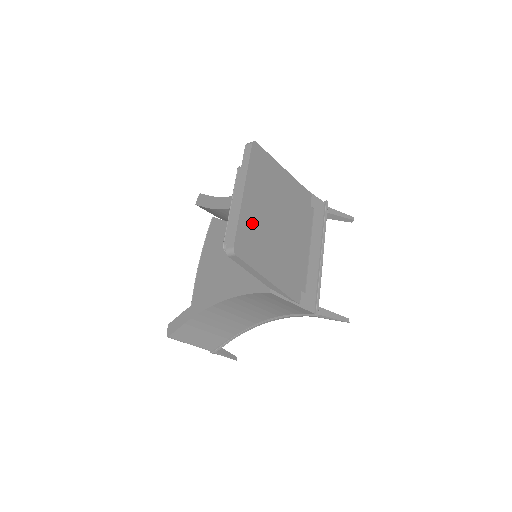
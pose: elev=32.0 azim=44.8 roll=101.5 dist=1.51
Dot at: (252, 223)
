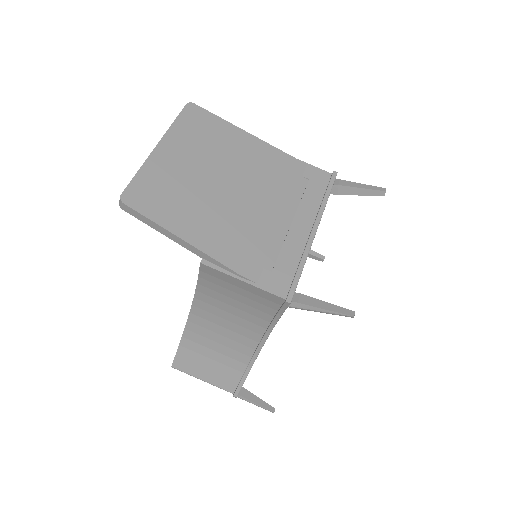
Dot at: (166, 177)
